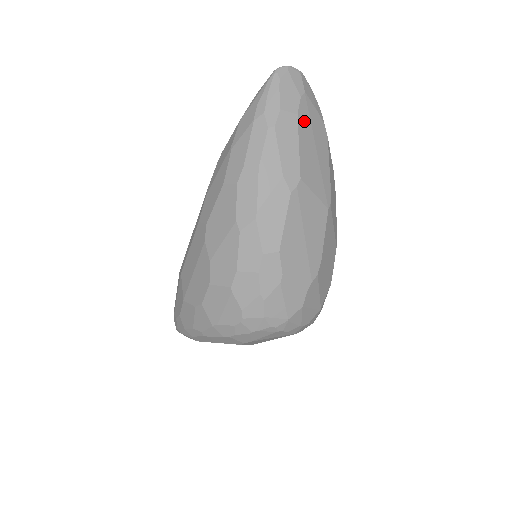
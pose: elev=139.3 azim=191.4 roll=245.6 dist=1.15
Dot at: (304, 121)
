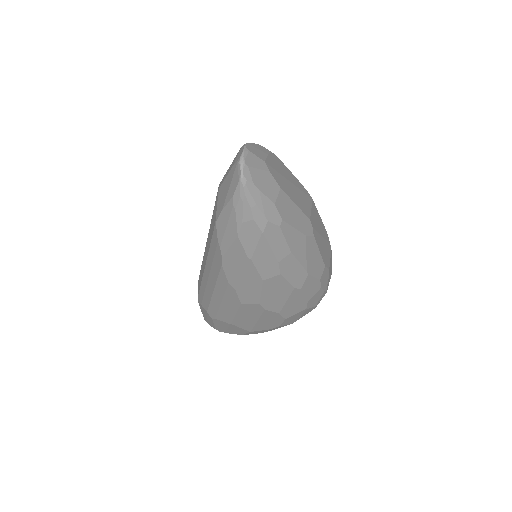
Dot at: (281, 182)
